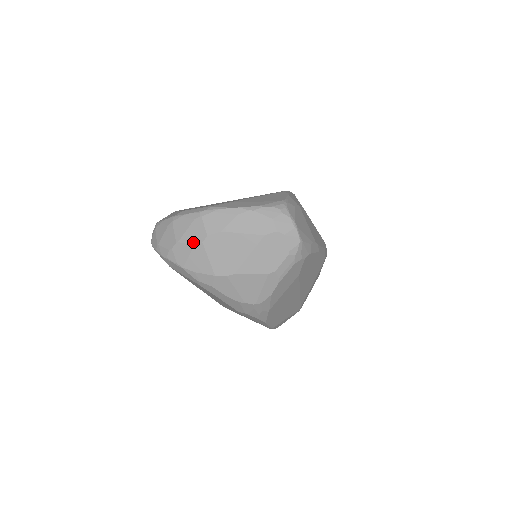
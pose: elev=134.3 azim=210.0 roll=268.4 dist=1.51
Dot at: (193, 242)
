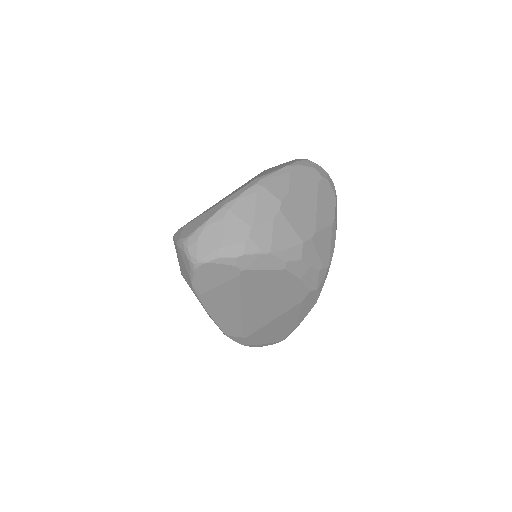
Dot at: (270, 215)
